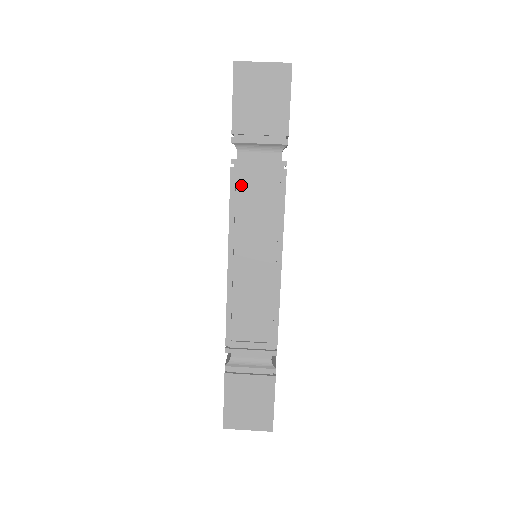
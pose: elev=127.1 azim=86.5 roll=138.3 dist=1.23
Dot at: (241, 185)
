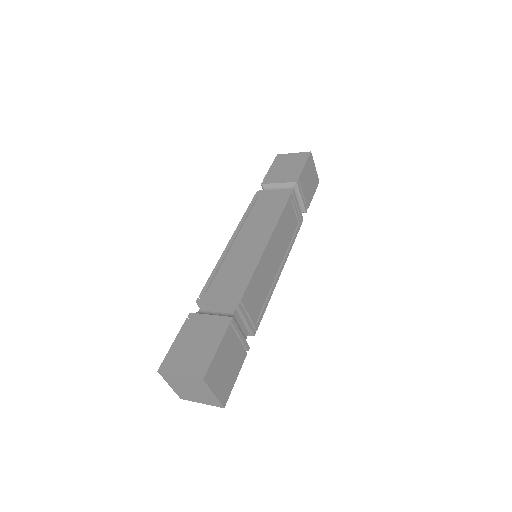
Dot at: (258, 203)
